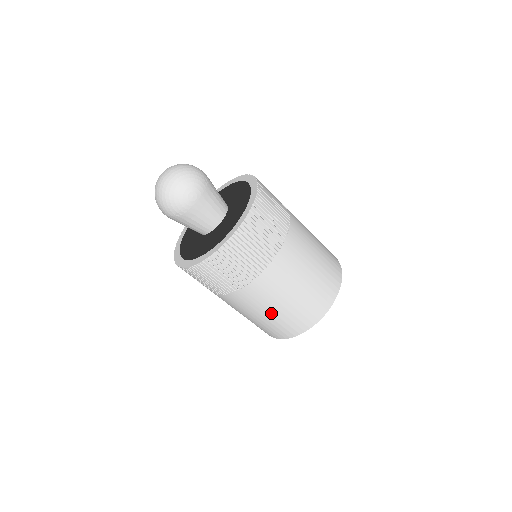
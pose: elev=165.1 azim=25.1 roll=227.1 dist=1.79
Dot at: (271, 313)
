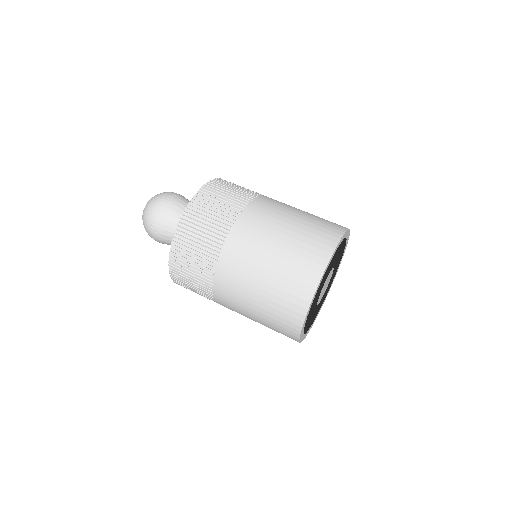
Dot at: (258, 297)
